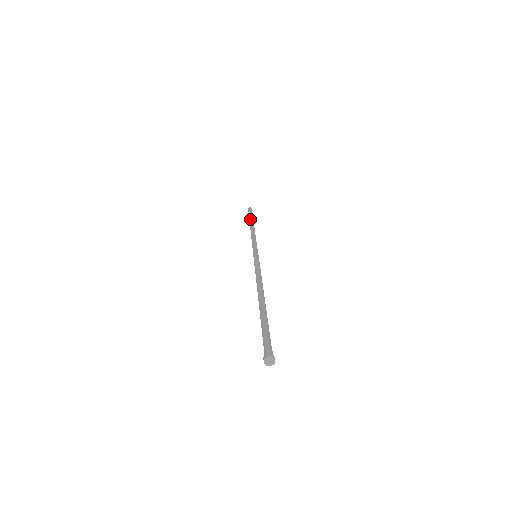
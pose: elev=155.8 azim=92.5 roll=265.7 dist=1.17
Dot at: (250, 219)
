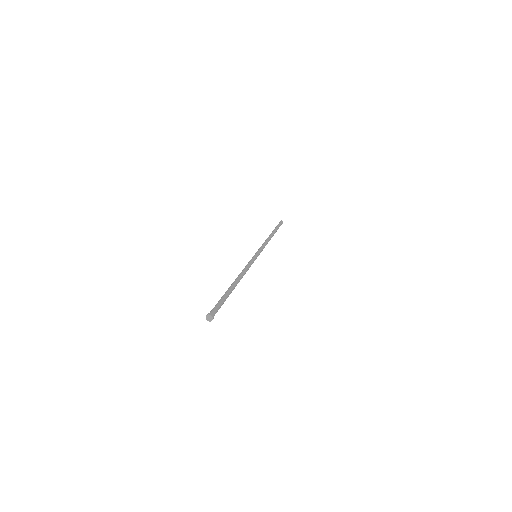
Dot at: occluded
